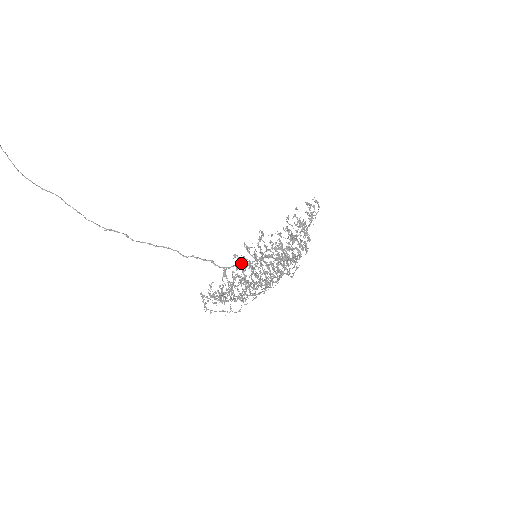
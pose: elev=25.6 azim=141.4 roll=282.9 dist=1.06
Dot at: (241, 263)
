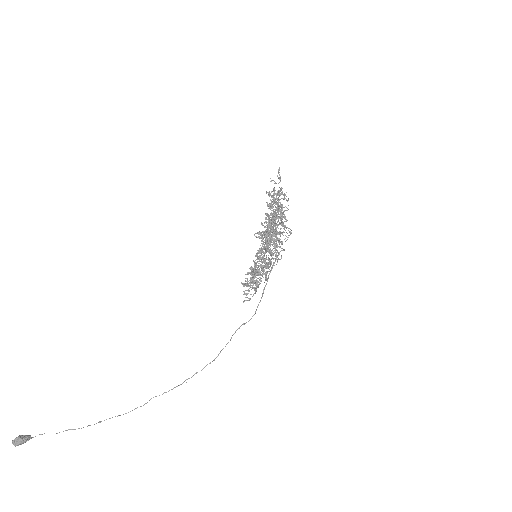
Dot at: (256, 288)
